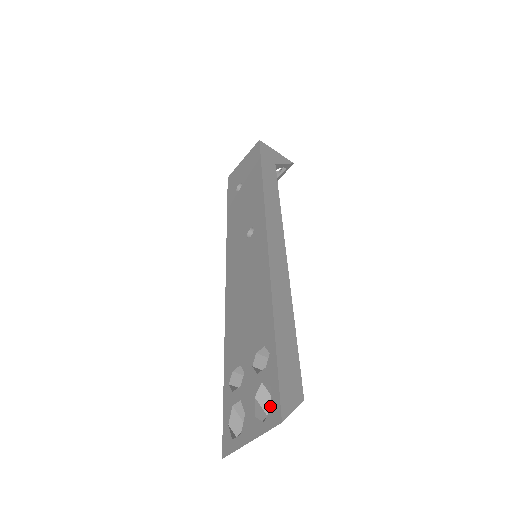
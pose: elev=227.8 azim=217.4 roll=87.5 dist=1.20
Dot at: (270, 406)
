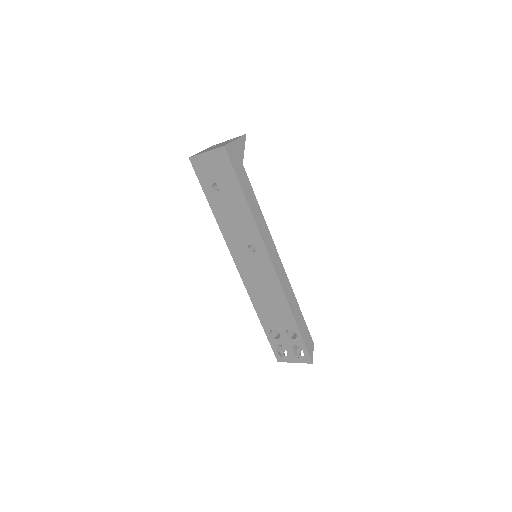
Dot at: (298, 347)
